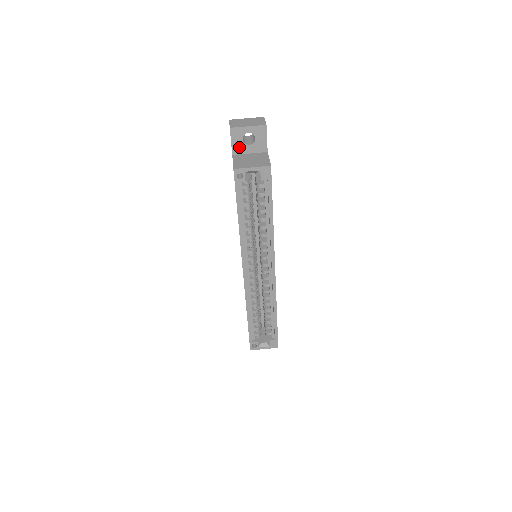
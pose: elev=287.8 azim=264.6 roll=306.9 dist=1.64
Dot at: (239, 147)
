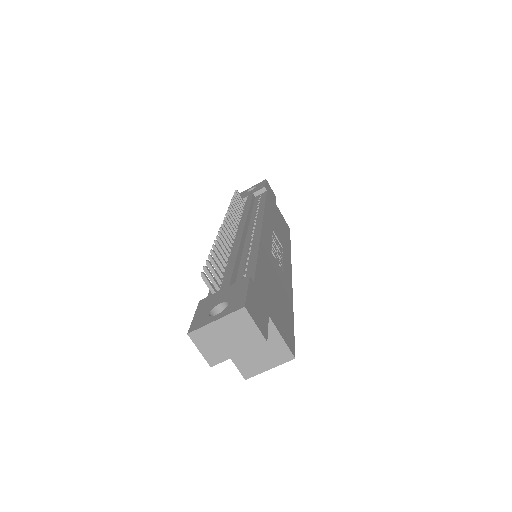
Dot at: occluded
